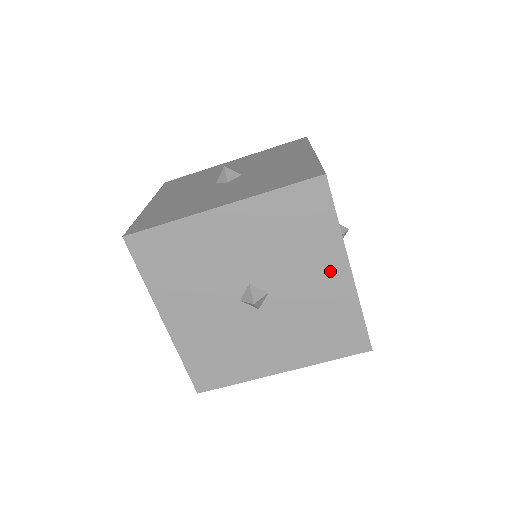
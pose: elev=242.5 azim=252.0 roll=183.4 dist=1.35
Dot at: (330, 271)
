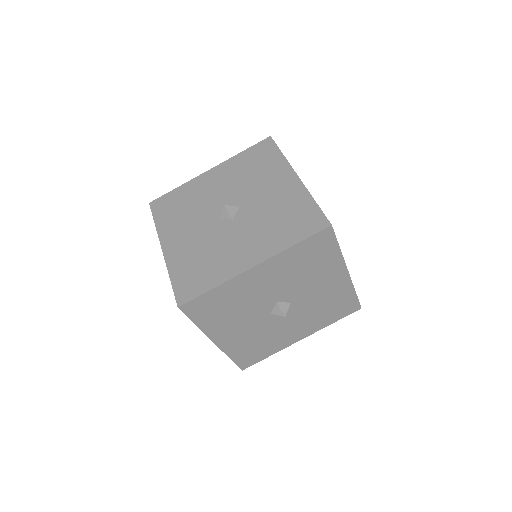
Dot at: (334, 277)
